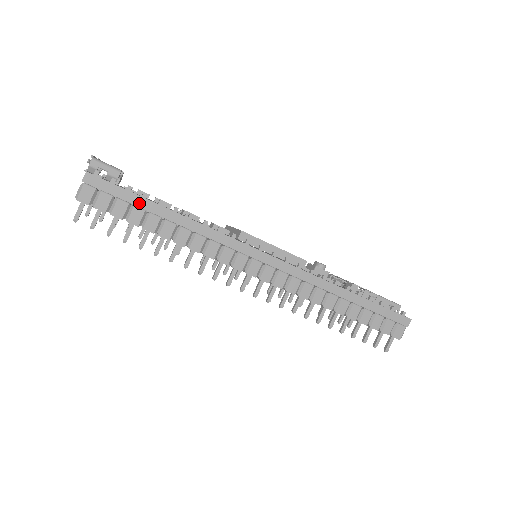
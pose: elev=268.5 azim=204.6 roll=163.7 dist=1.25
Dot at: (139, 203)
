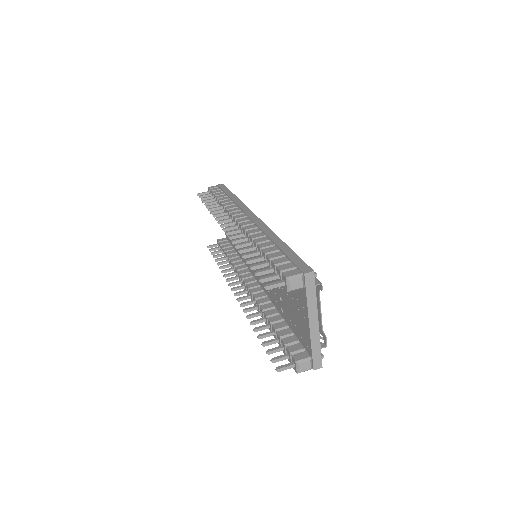
Dot at: (226, 192)
